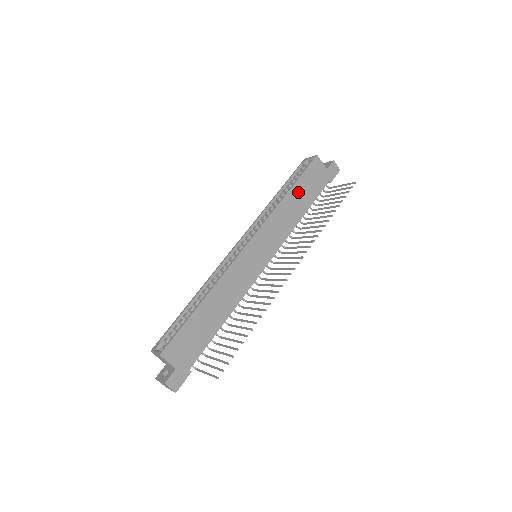
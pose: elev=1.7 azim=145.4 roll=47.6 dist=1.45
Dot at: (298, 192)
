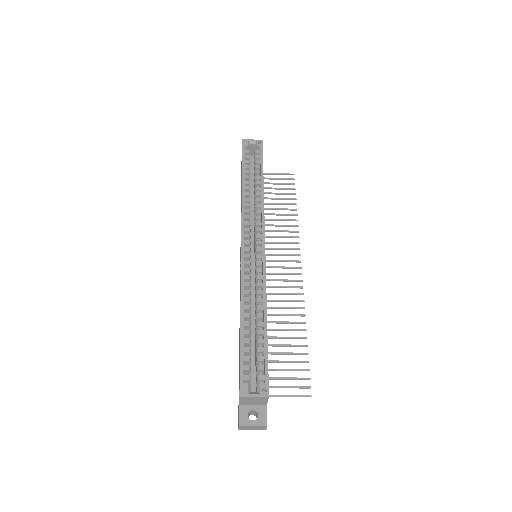
Dot at: occluded
